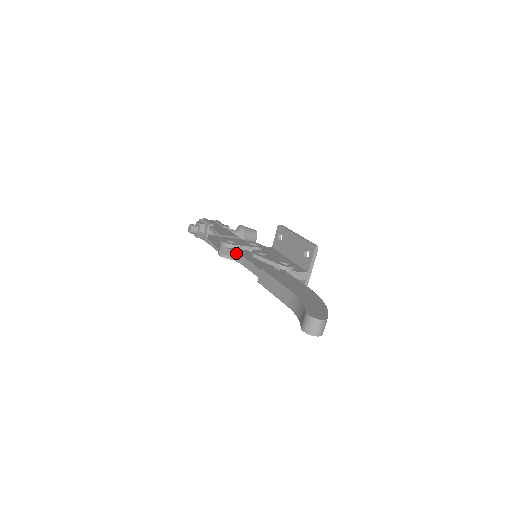
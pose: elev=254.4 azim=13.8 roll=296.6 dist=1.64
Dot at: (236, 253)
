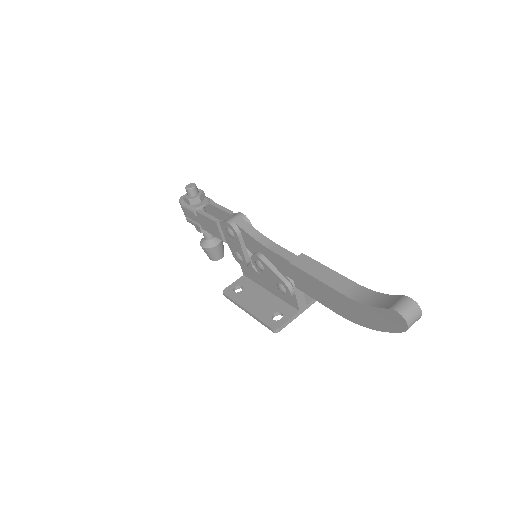
Dot at: (258, 231)
